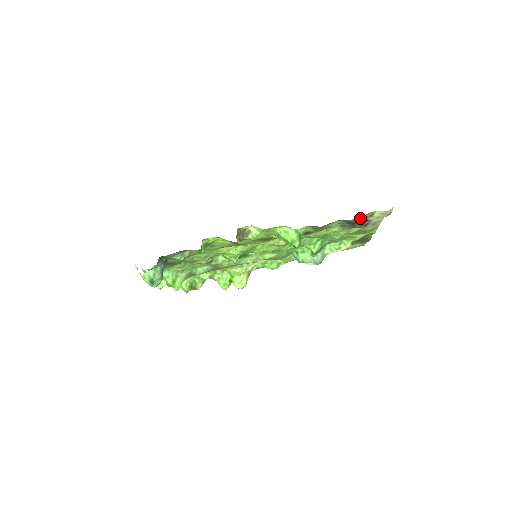
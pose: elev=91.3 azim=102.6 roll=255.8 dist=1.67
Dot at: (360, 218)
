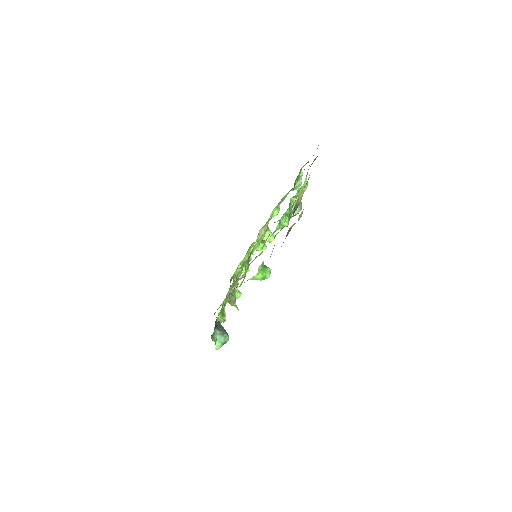
Dot at: occluded
